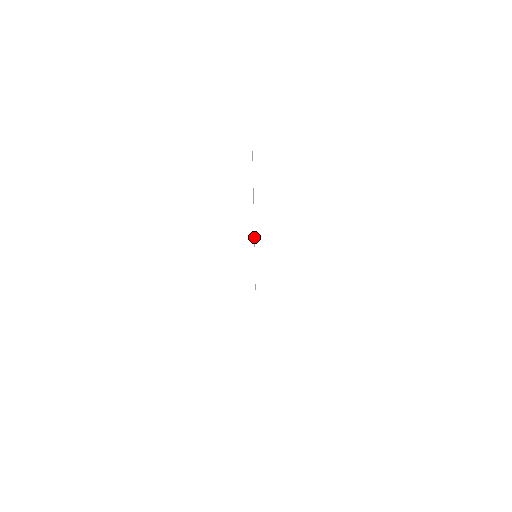
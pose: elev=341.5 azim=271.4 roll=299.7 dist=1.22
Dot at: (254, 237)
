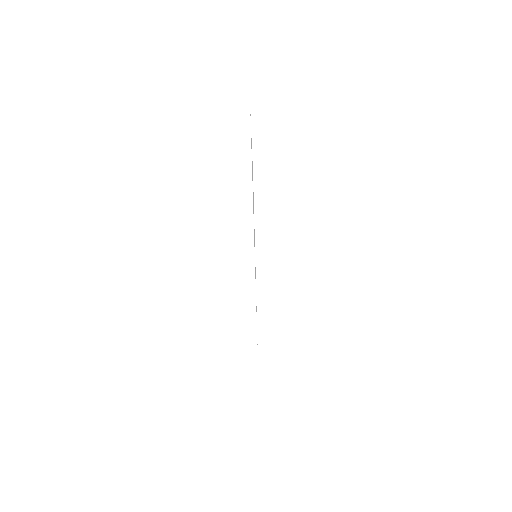
Dot at: occluded
